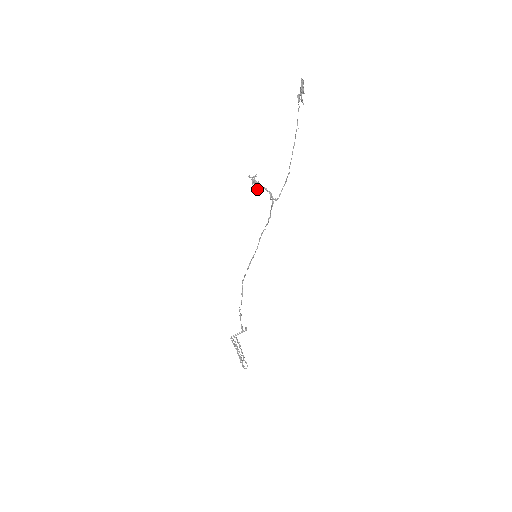
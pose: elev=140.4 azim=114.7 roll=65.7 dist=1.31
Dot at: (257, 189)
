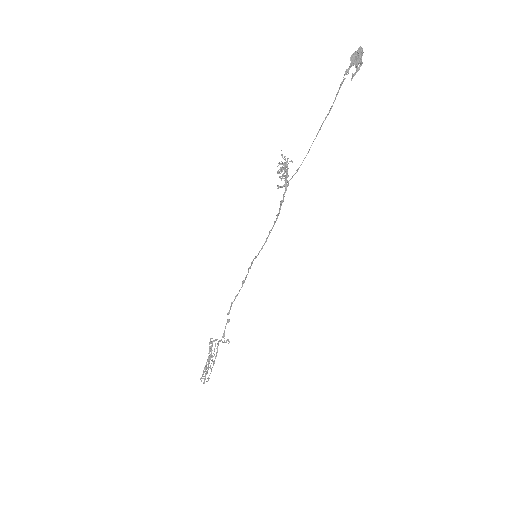
Dot at: (278, 171)
